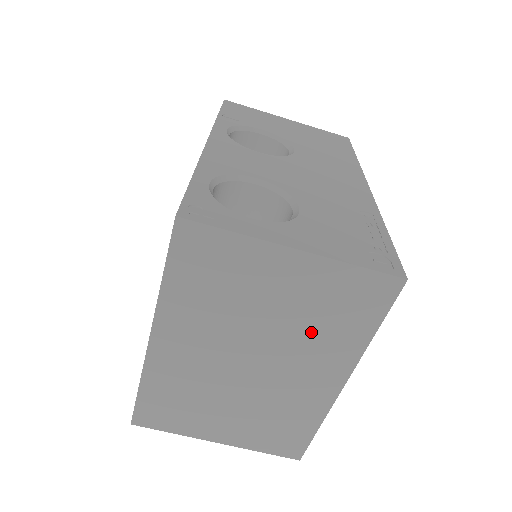
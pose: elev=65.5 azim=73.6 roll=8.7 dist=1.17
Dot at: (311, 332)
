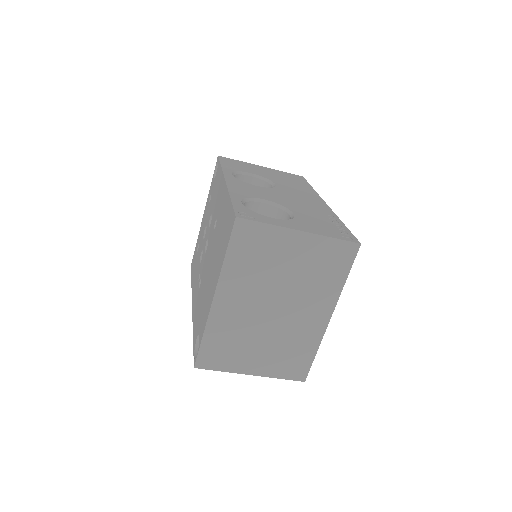
Dot at: (310, 283)
